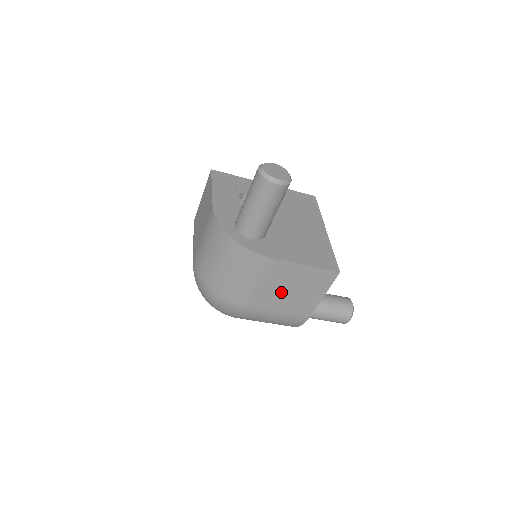
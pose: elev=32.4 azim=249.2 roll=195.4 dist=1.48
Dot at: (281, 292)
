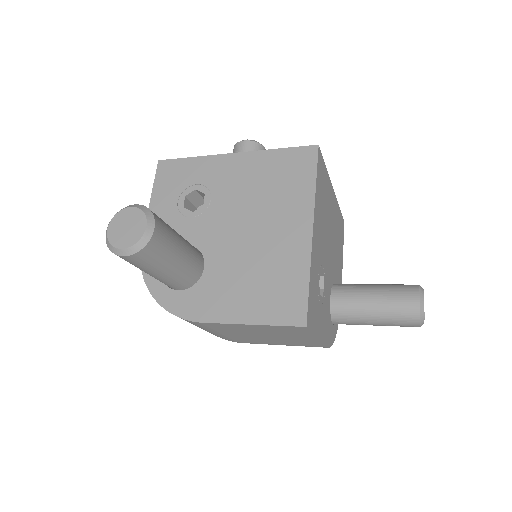
Dot at: (256, 336)
